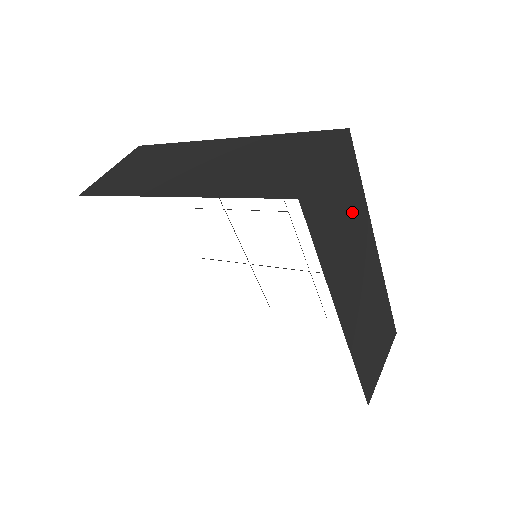
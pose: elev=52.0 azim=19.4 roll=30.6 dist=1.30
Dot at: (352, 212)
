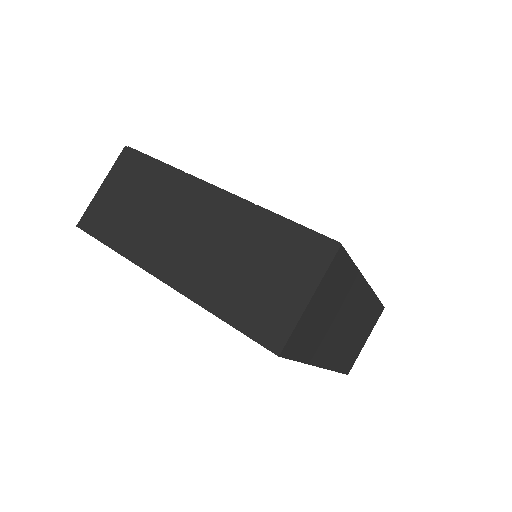
Dot at: (340, 295)
